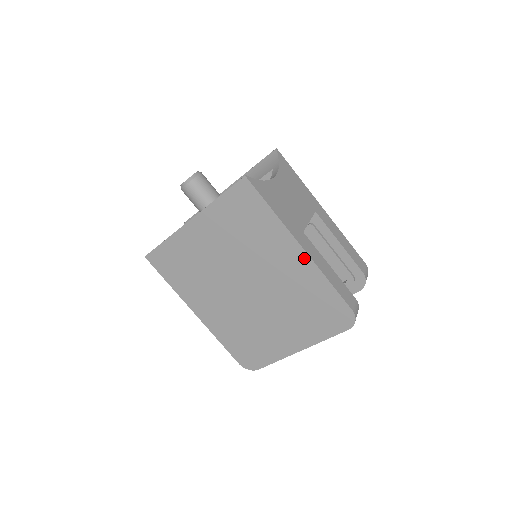
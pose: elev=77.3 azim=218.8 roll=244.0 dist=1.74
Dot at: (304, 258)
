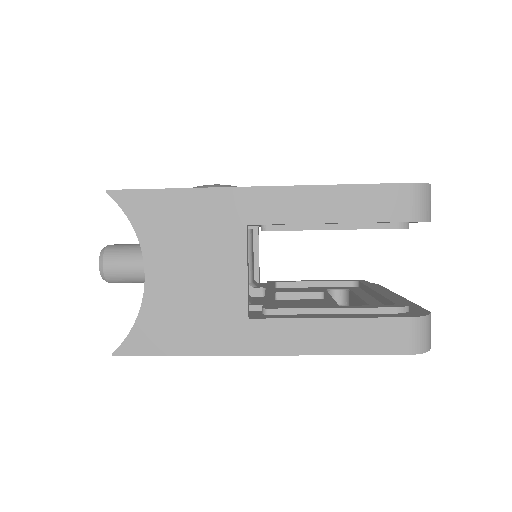
Dot at: occluded
